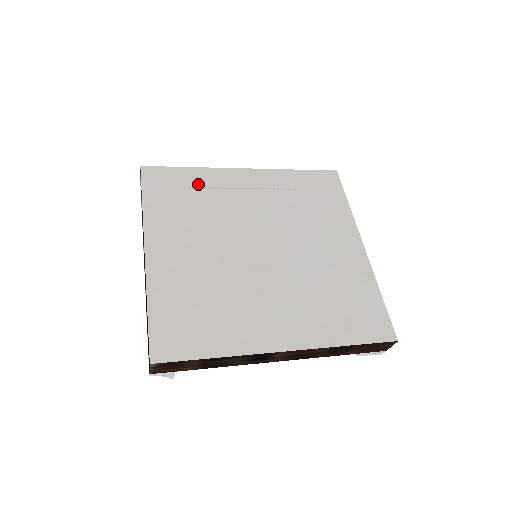
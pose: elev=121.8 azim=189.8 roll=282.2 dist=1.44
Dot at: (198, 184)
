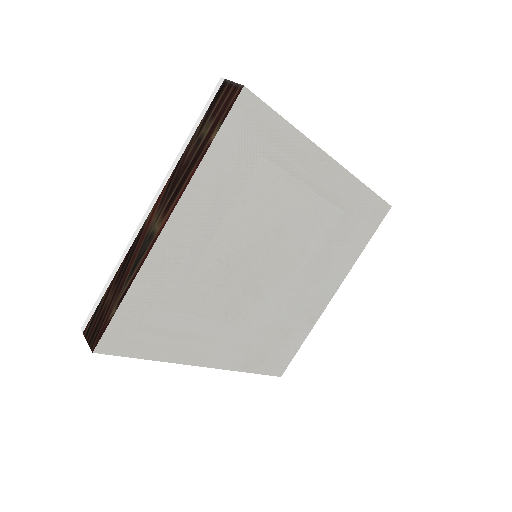
Dot at: (279, 157)
